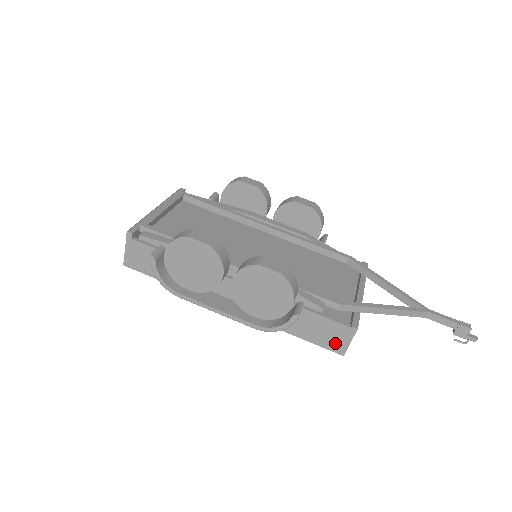
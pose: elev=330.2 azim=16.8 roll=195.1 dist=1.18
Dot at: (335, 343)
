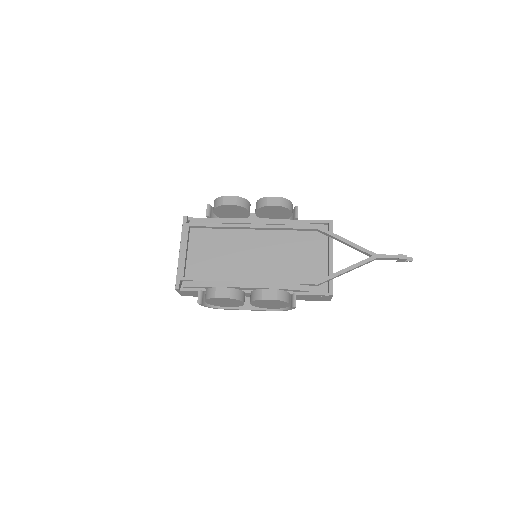
Dot at: (323, 299)
